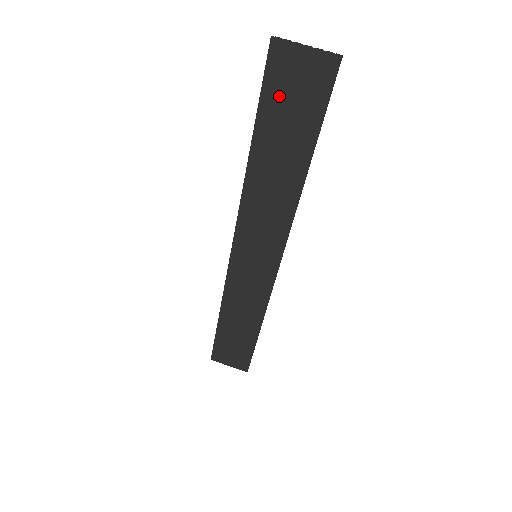
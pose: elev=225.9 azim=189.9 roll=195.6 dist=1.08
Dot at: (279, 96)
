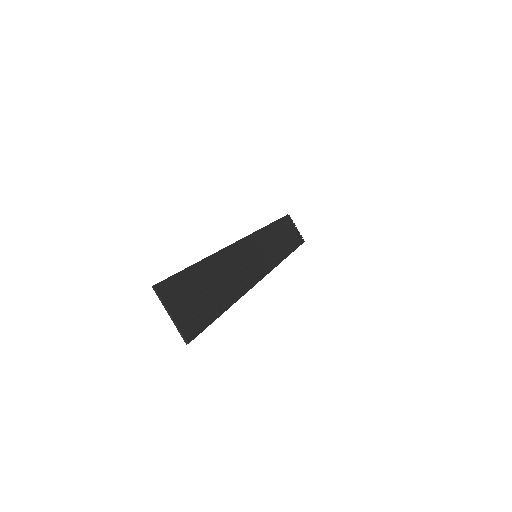
Dot at: (186, 288)
